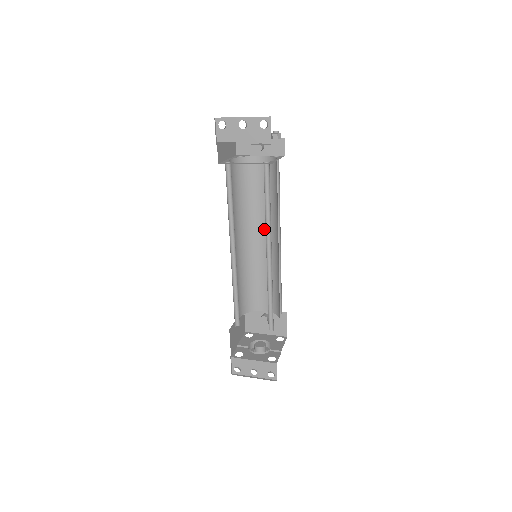
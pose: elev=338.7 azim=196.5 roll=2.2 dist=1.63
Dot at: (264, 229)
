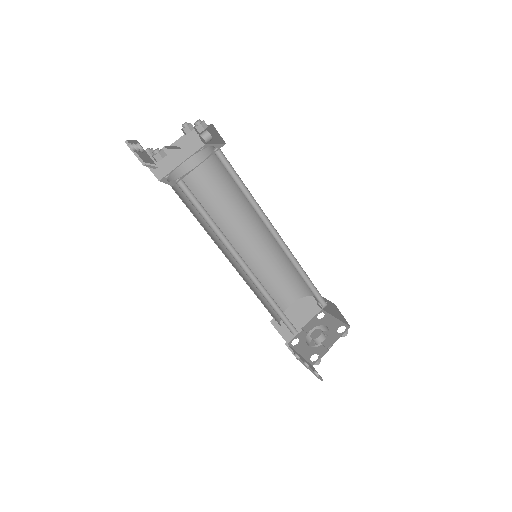
Dot at: occluded
